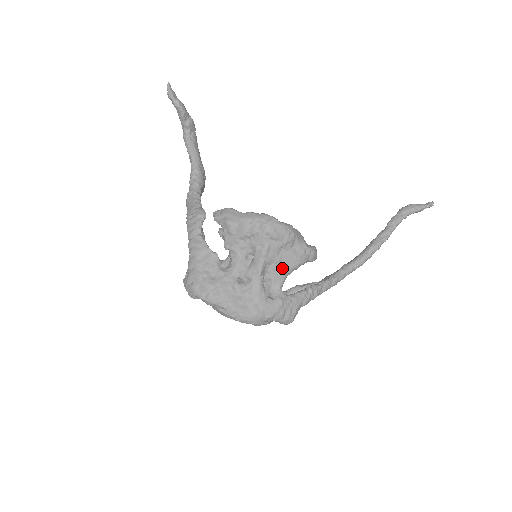
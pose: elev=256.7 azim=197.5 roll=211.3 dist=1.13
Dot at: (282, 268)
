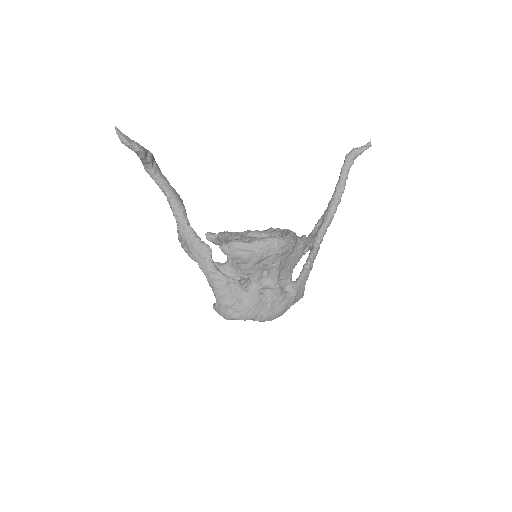
Dot at: (290, 268)
